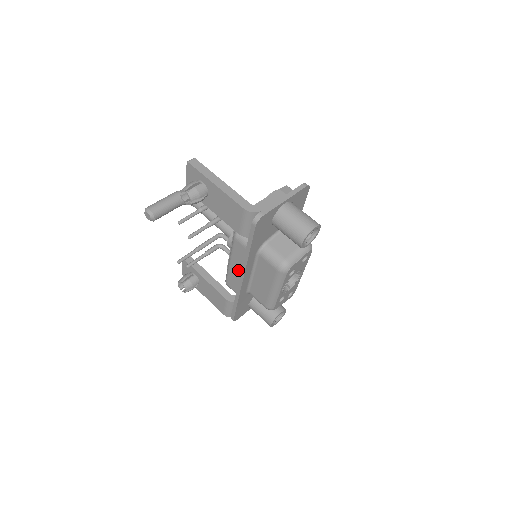
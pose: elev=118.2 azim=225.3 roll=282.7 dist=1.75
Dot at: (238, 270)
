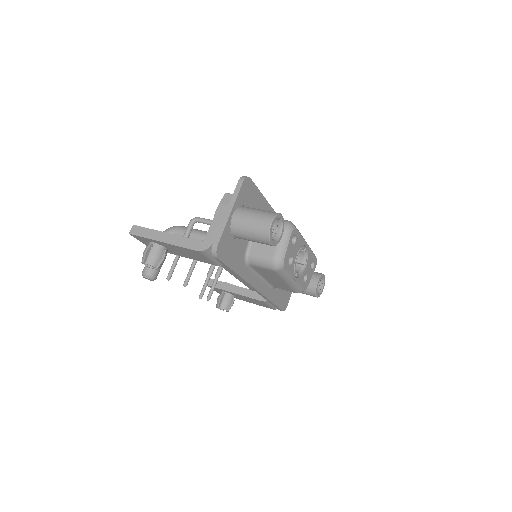
Dot at: occluded
